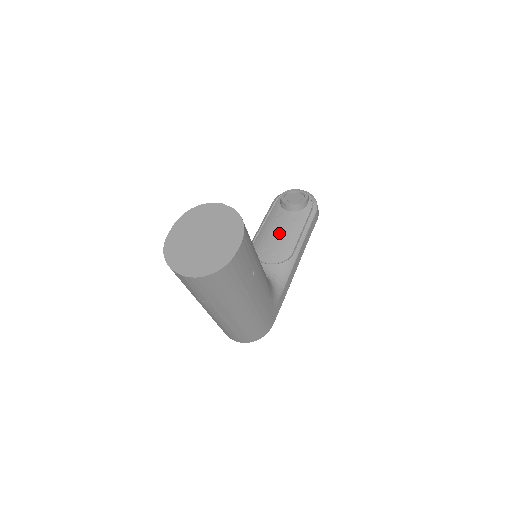
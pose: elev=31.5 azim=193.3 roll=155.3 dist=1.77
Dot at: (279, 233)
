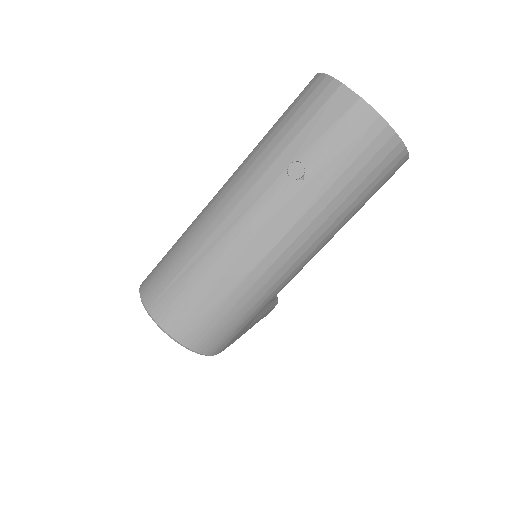
Dot at: occluded
